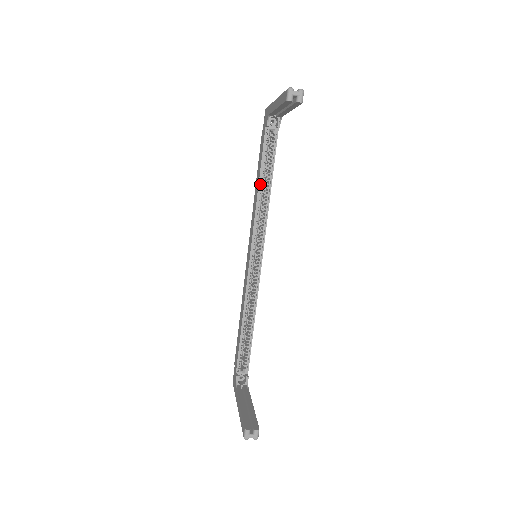
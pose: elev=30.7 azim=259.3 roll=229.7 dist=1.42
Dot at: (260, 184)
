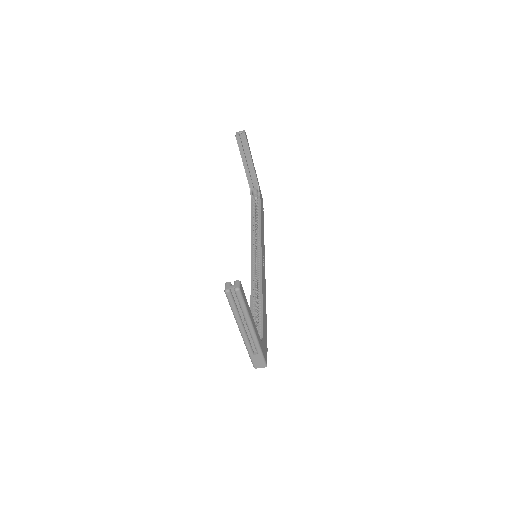
Dot at: (253, 222)
